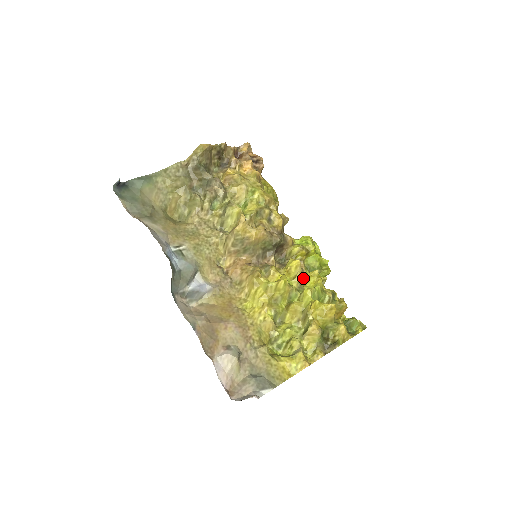
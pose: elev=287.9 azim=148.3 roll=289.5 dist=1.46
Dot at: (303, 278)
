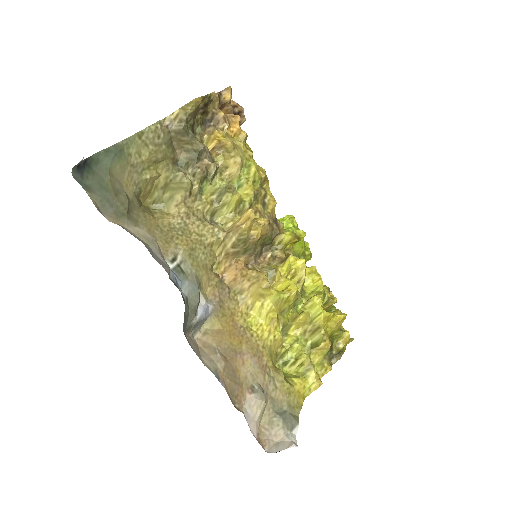
Dot at: occluded
